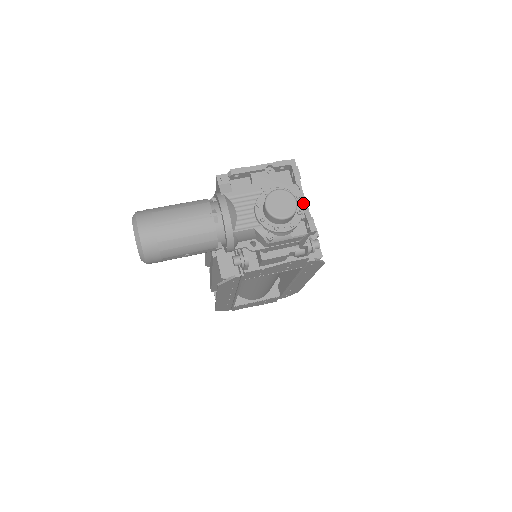
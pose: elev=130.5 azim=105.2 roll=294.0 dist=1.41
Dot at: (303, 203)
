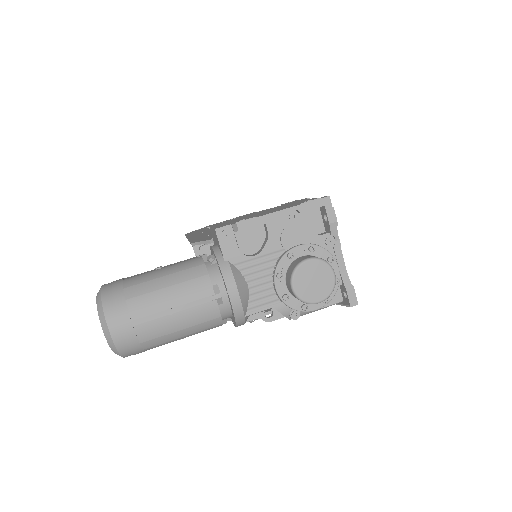
Dot at: (340, 263)
